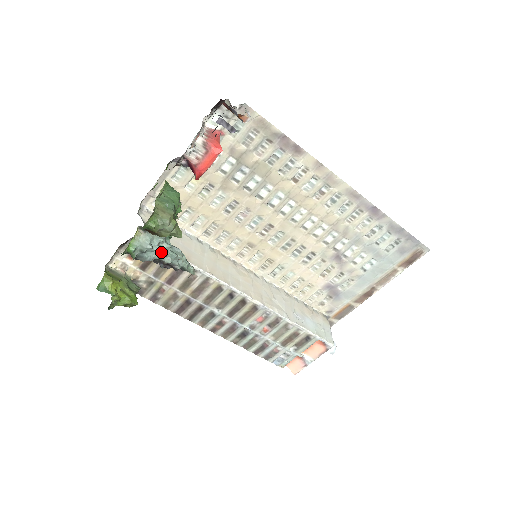
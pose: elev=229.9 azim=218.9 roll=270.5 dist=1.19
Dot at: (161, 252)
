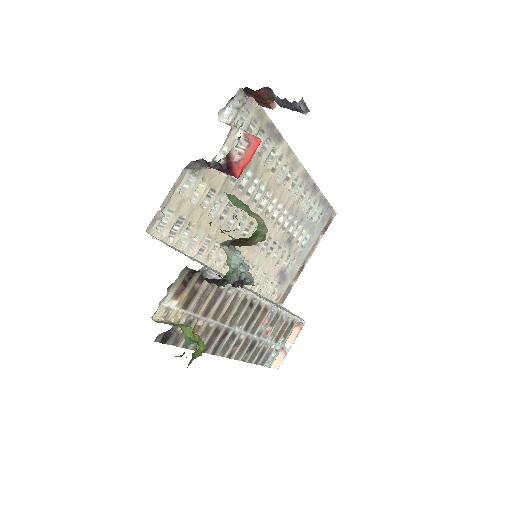
Dot at: (242, 266)
